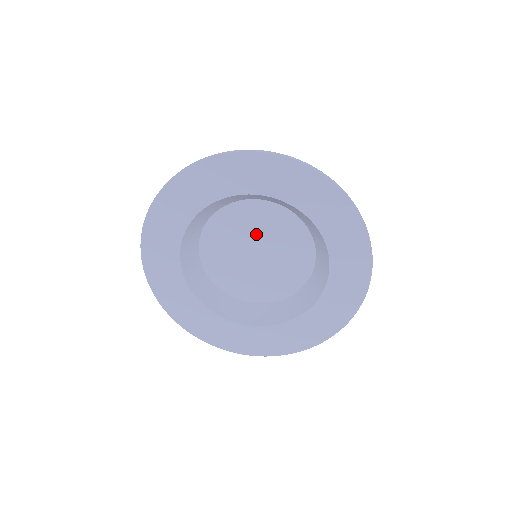
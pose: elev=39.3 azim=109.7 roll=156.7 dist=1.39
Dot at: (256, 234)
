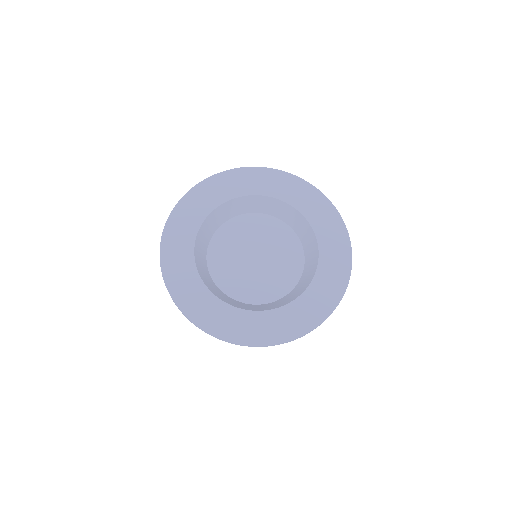
Dot at: (263, 241)
